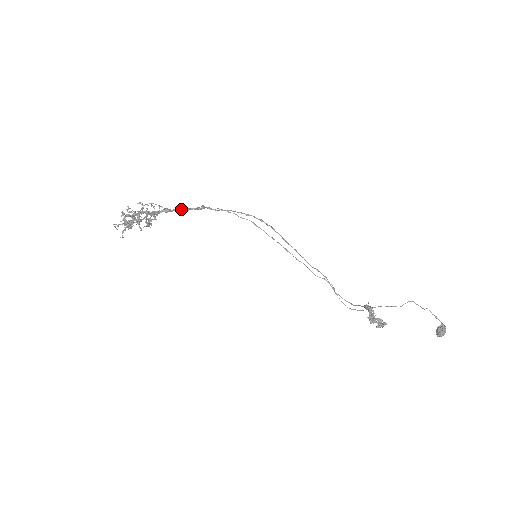
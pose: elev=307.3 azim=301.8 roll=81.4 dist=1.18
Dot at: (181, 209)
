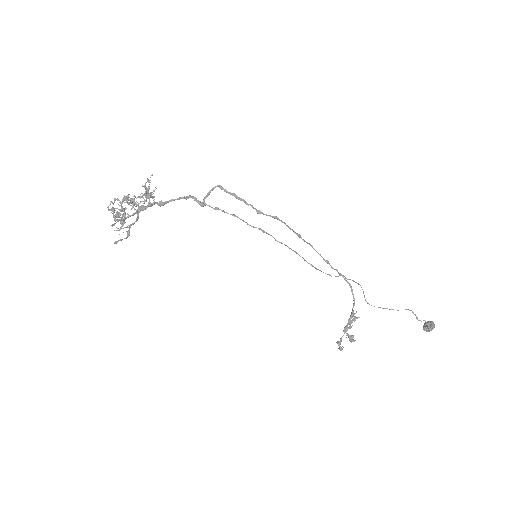
Dot at: (179, 199)
